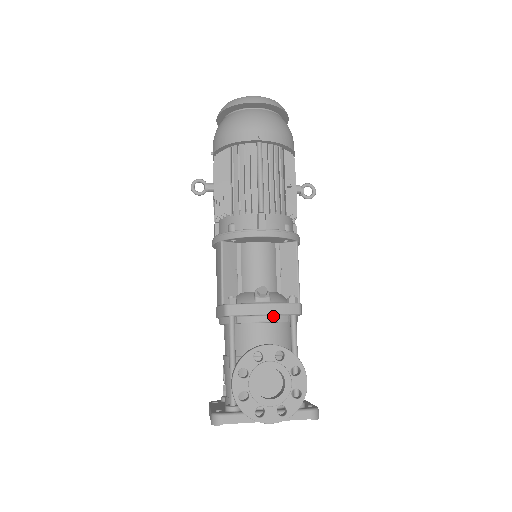
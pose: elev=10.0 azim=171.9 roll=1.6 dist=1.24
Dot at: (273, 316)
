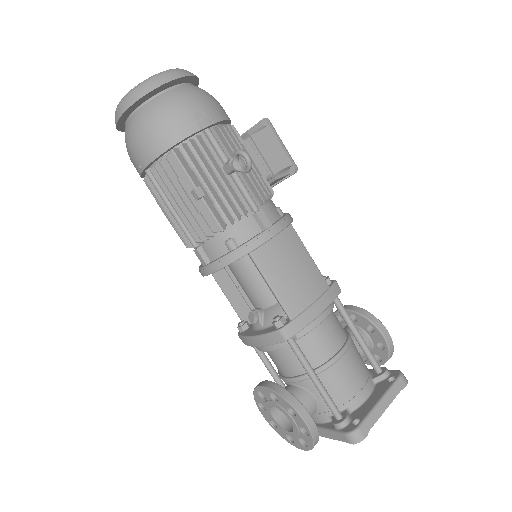
Dot at: (267, 345)
